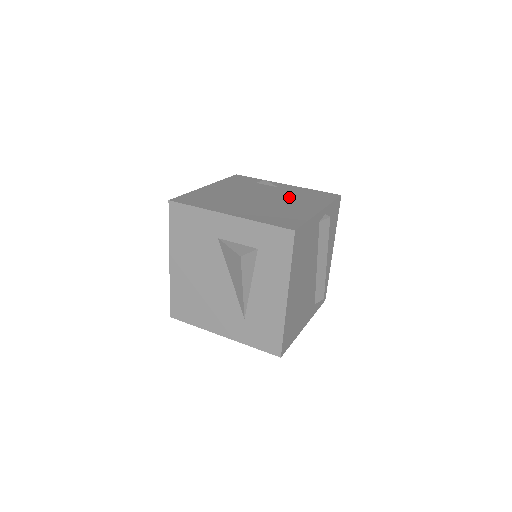
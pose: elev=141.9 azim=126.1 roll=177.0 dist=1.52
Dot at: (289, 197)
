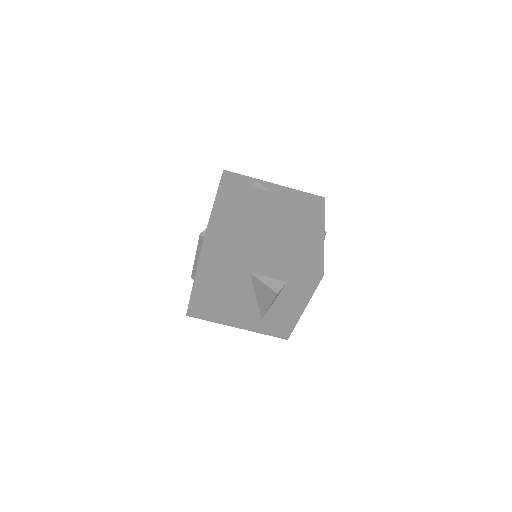
Dot at: (291, 212)
